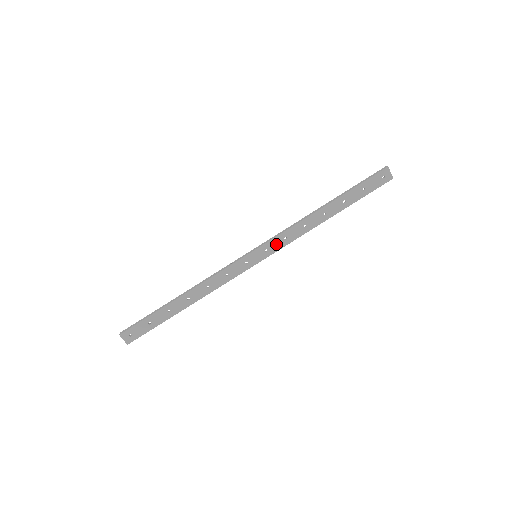
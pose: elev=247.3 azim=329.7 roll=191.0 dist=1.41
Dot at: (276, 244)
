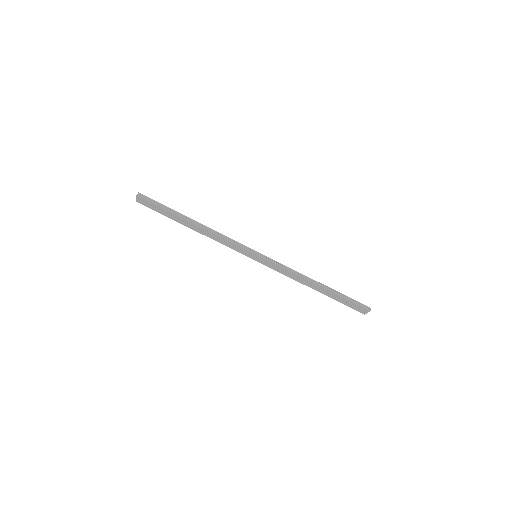
Dot at: (272, 266)
